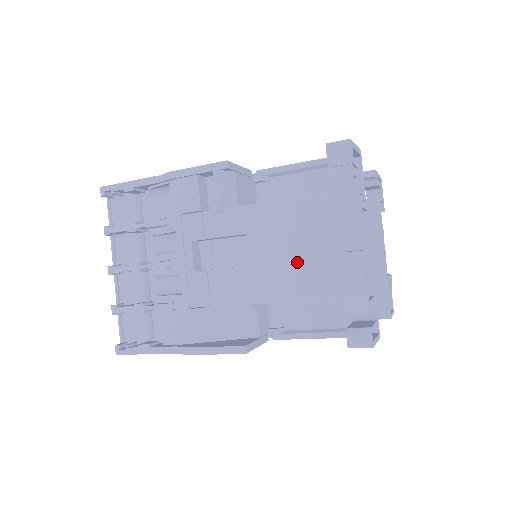
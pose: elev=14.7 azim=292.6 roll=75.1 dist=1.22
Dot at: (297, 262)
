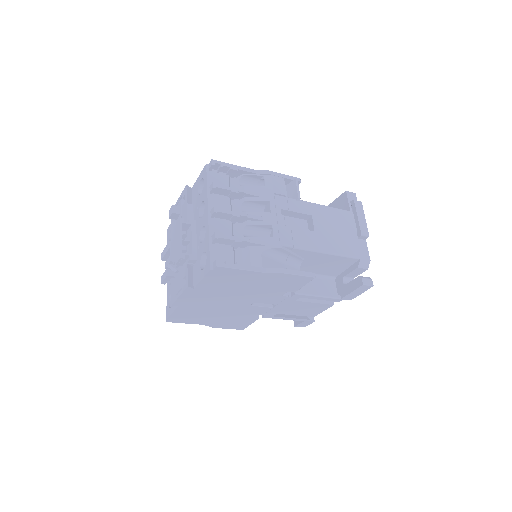
Dot at: (339, 236)
